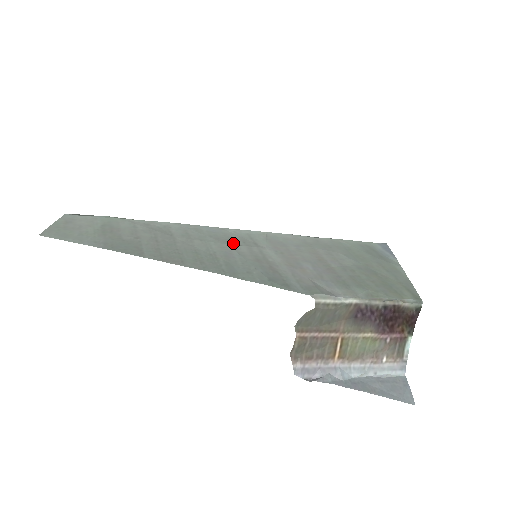
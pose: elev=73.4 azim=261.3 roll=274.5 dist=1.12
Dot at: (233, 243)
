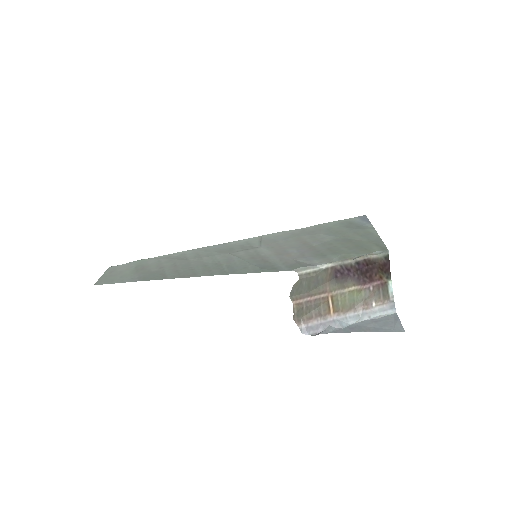
Dot at: (233, 251)
